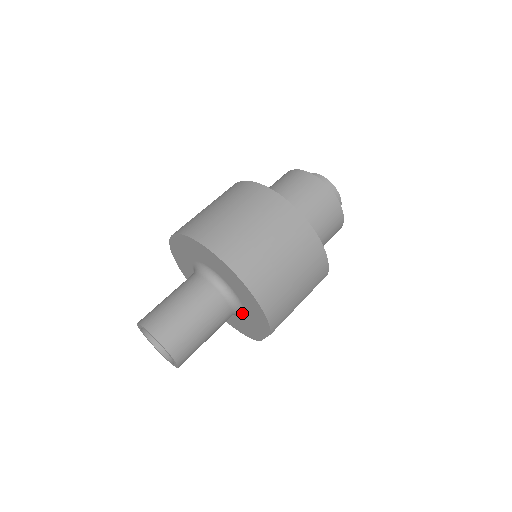
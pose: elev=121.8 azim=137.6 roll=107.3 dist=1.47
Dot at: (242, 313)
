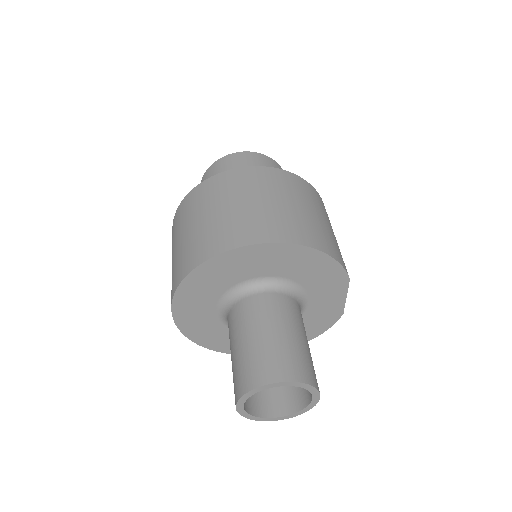
Dot at: (305, 299)
